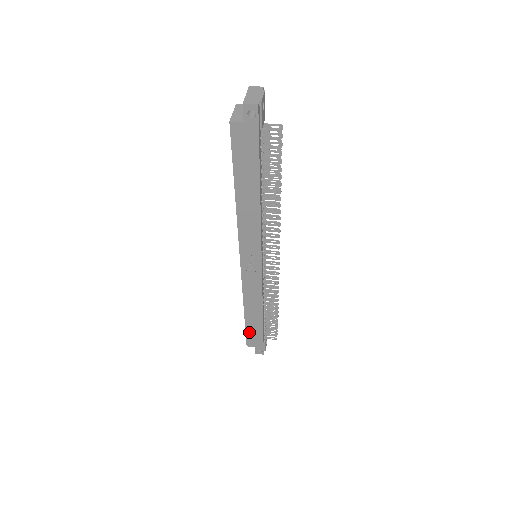
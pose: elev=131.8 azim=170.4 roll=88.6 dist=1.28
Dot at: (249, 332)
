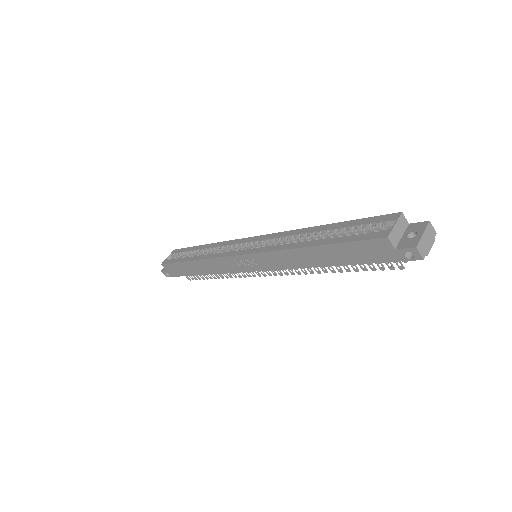
Dot at: (177, 265)
